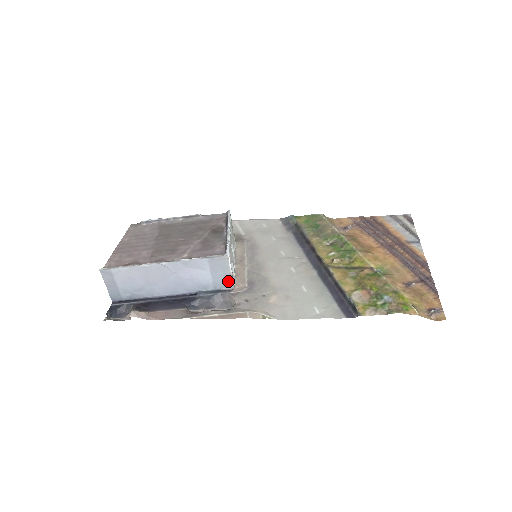
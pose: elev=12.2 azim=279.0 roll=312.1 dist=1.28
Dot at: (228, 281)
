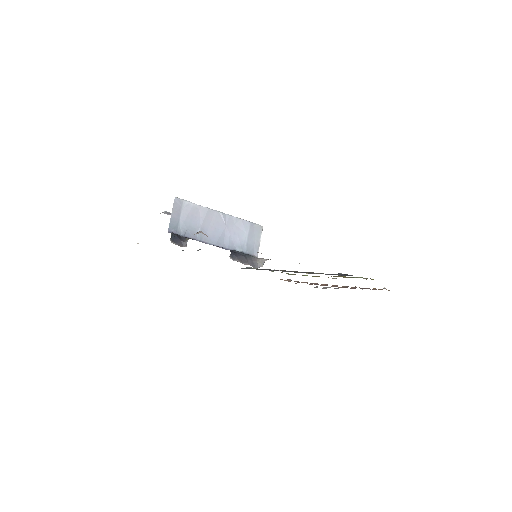
Dot at: (255, 249)
